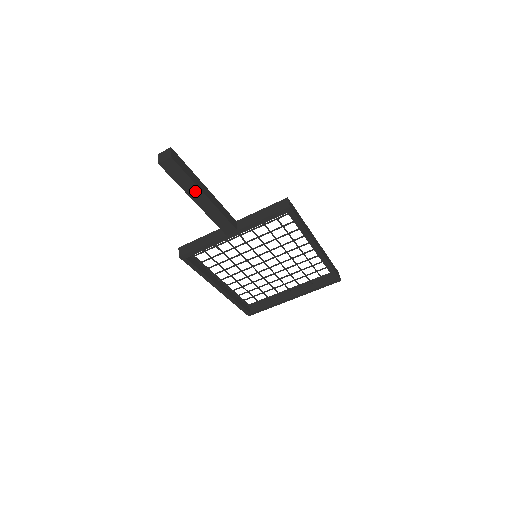
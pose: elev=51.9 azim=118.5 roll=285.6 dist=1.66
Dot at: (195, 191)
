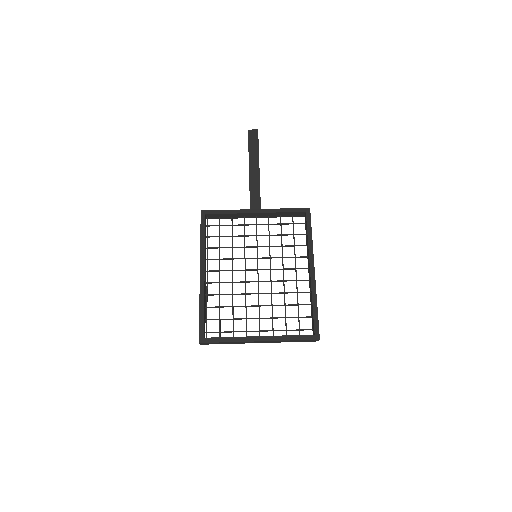
Dot at: (255, 159)
